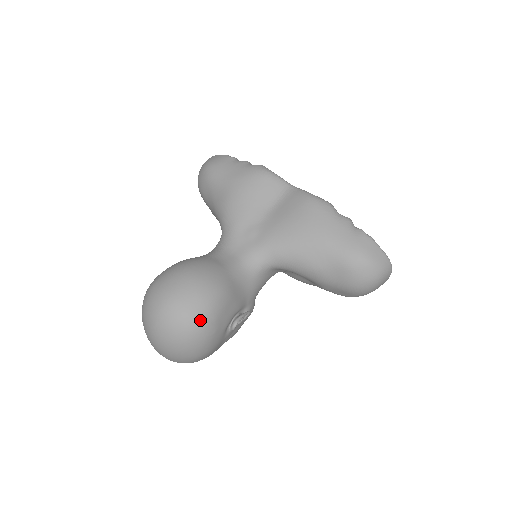
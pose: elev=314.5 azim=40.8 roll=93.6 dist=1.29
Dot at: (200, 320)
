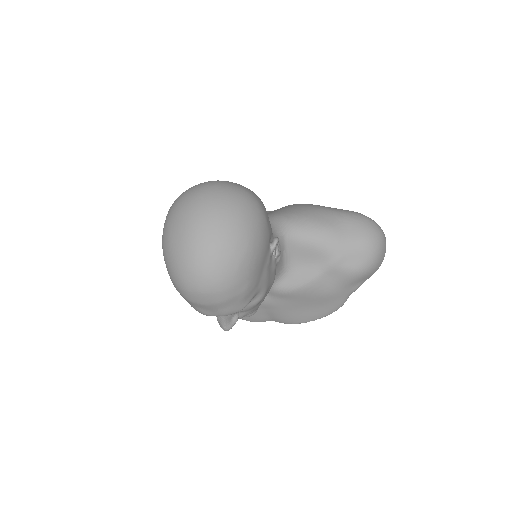
Dot at: (252, 195)
